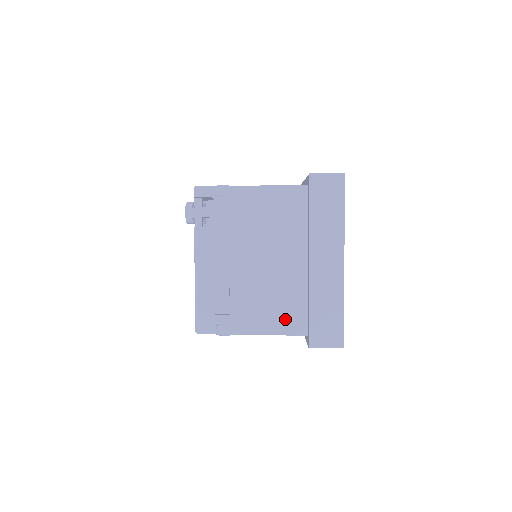
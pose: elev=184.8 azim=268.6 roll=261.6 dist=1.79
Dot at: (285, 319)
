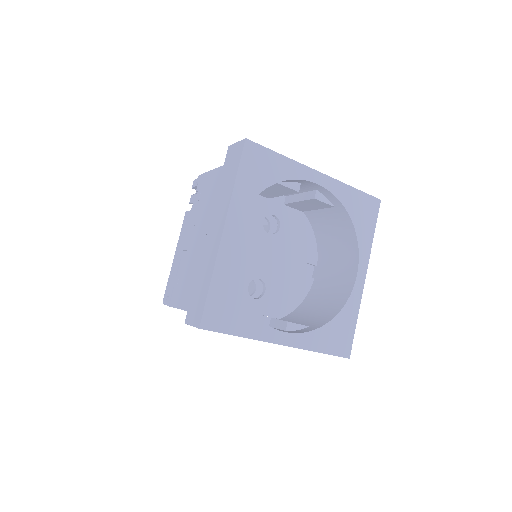
Dot at: occluded
